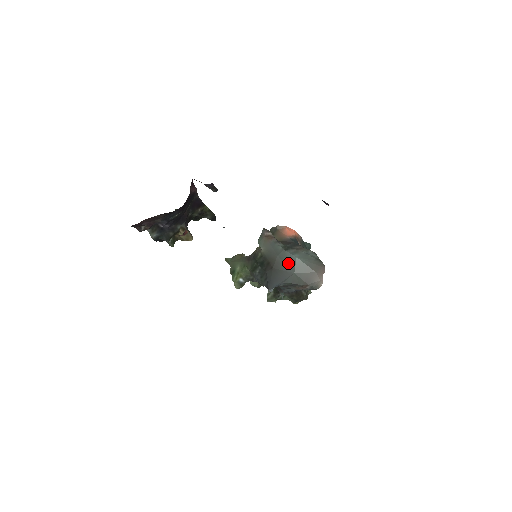
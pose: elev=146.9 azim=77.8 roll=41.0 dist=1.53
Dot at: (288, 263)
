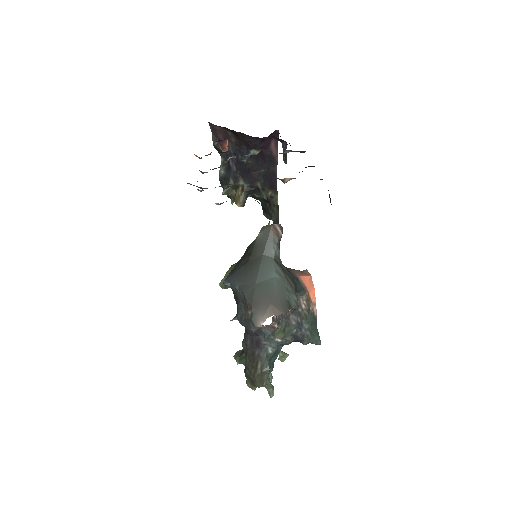
Dot at: (262, 271)
